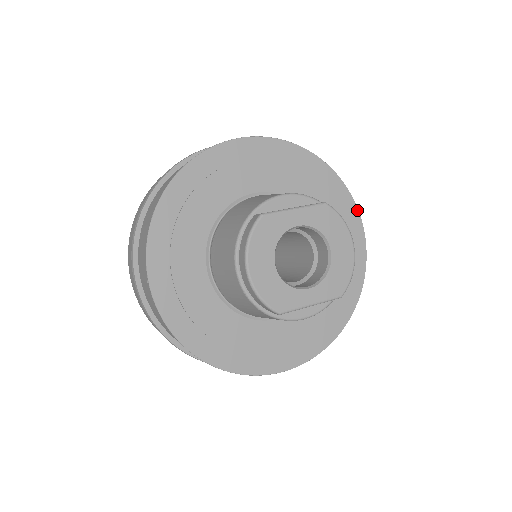
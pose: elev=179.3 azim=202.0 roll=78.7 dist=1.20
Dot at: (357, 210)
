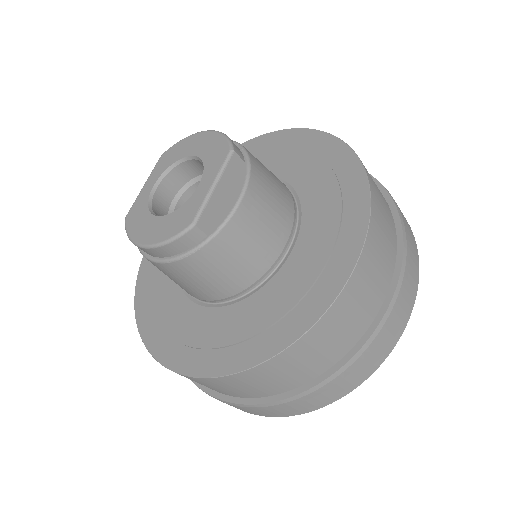
Dot at: (265, 135)
